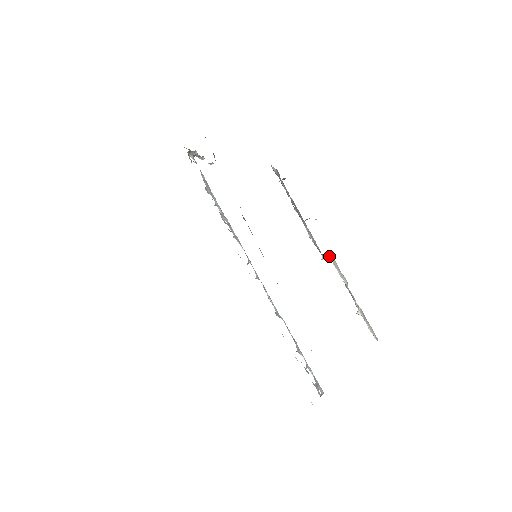
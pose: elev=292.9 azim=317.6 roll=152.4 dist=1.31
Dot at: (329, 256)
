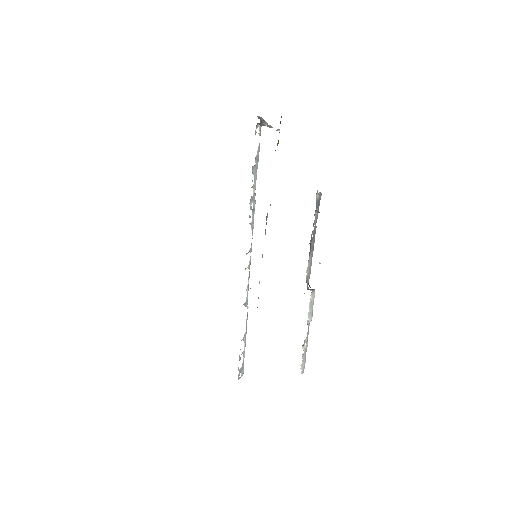
Dot at: (311, 295)
